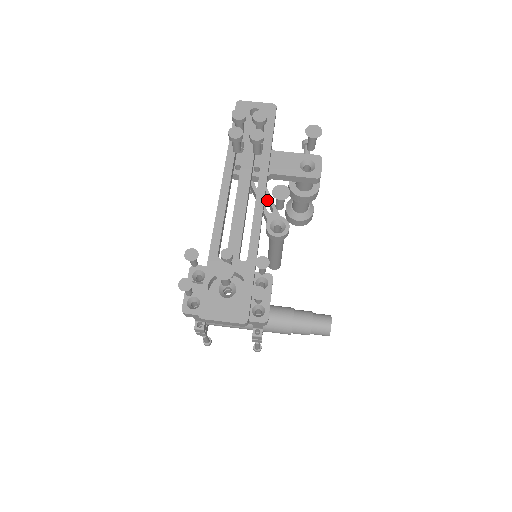
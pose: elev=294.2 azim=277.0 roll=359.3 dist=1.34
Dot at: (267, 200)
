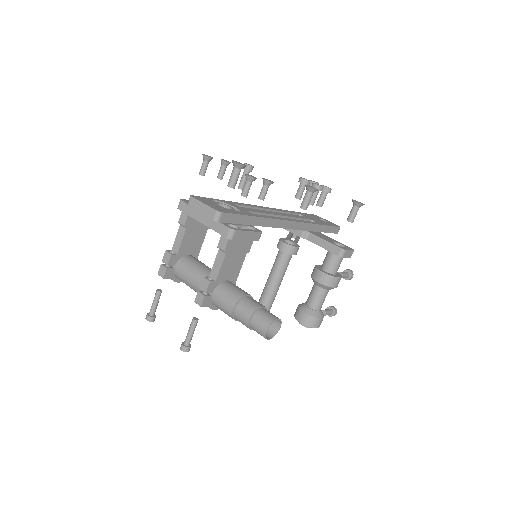
Dot at: occluded
